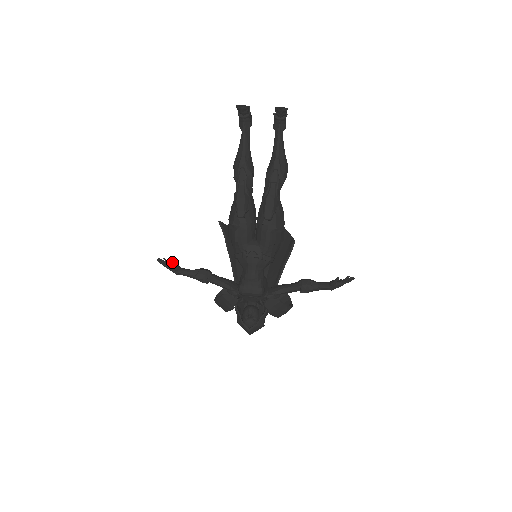
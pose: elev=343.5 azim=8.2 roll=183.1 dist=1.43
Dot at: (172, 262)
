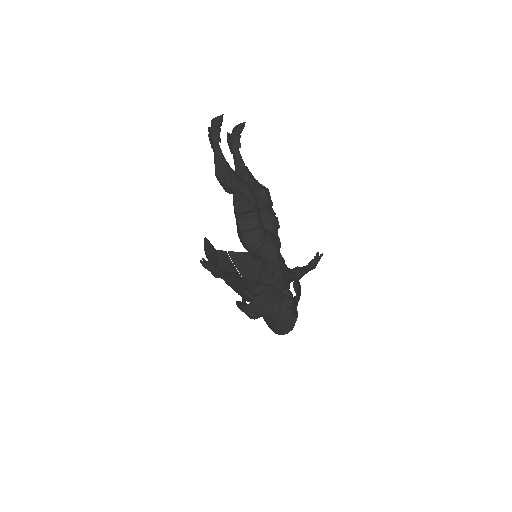
Dot at: (219, 257)
